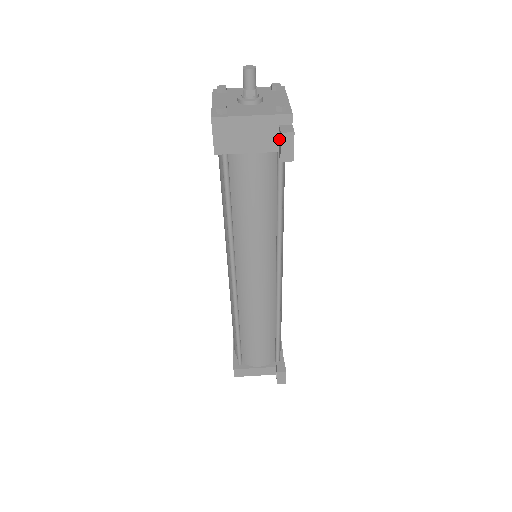
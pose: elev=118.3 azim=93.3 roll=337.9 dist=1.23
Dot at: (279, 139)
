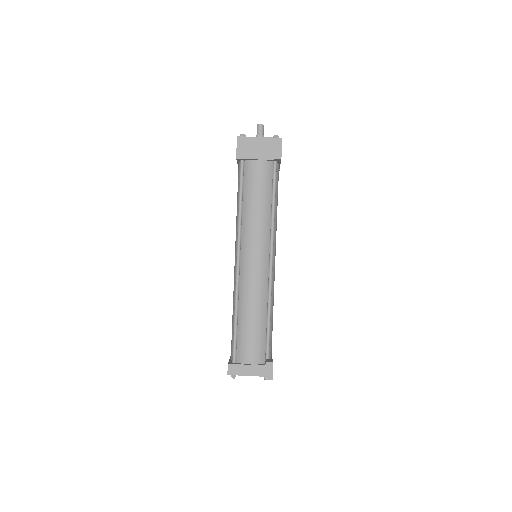
Dot at: occluded
